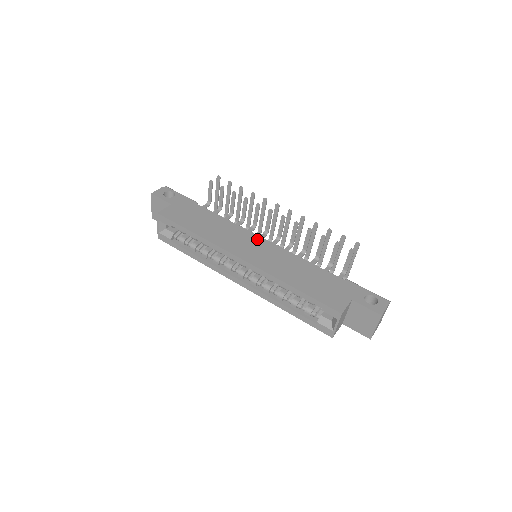
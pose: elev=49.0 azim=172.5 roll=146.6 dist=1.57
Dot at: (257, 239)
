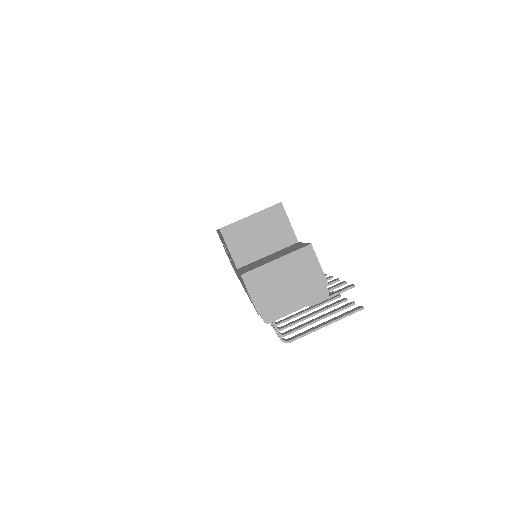
Dot at: occluded
